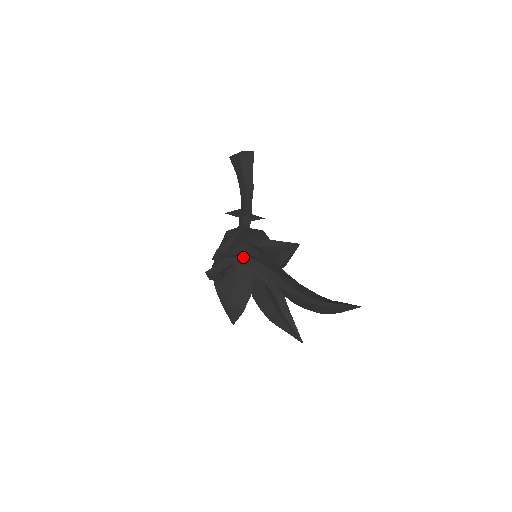
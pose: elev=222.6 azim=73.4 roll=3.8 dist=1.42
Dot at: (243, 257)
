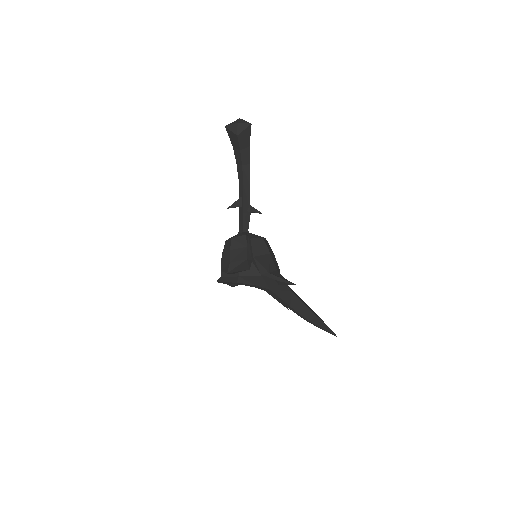
Dot at: (250, 284)
